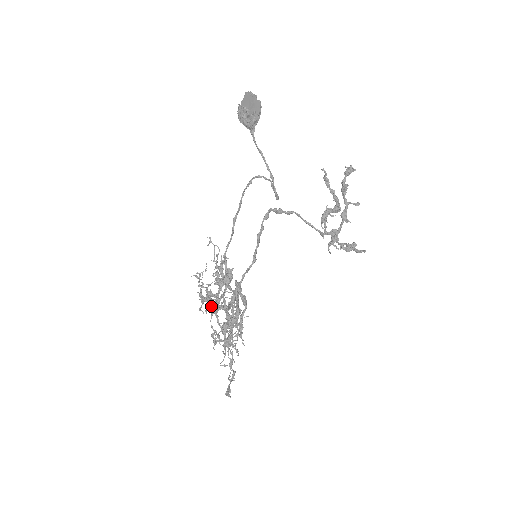
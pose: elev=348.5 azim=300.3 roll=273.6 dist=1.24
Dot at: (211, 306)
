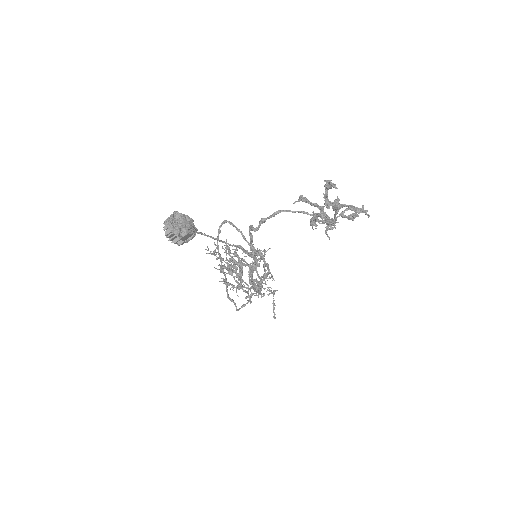
Dot at: occluded
